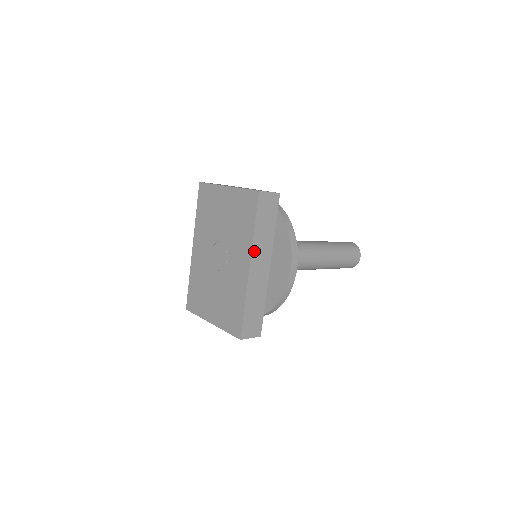
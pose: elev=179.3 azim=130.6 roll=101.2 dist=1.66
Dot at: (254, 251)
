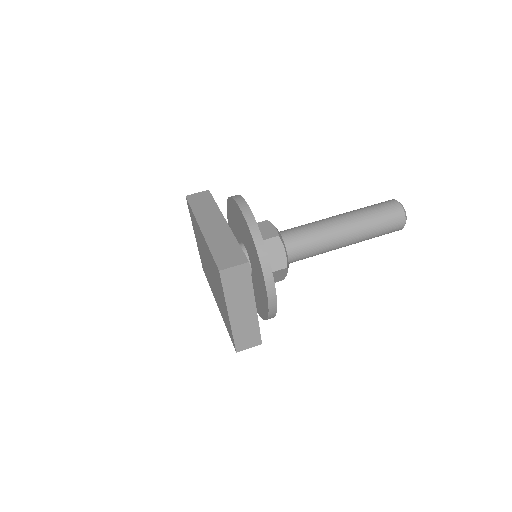
Dot at: occluded
